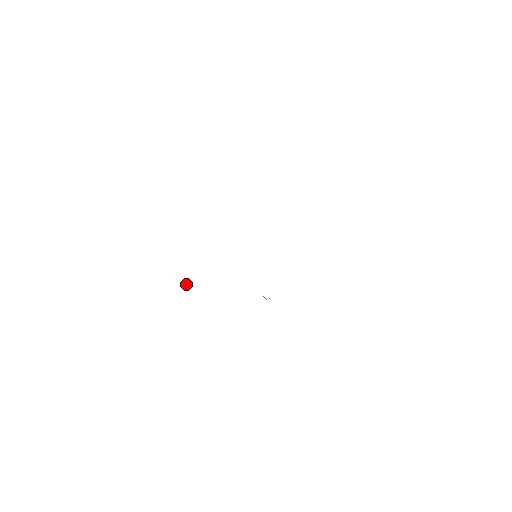
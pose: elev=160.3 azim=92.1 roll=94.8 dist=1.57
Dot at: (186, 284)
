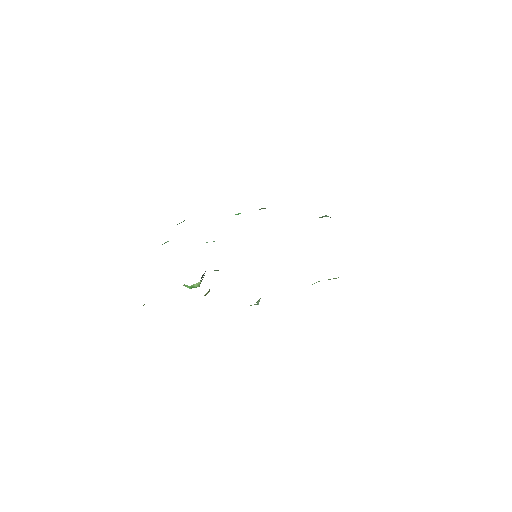
Dot at: occluded
